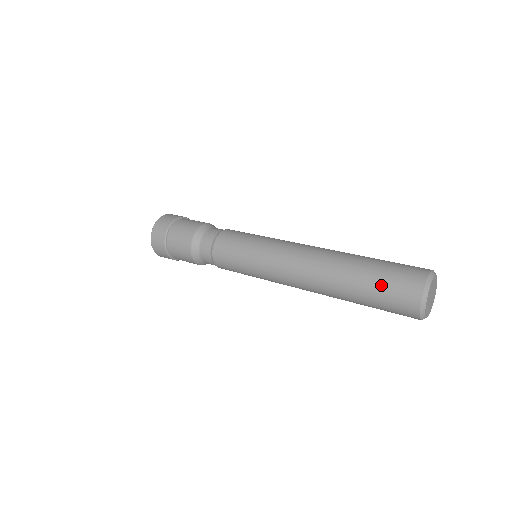
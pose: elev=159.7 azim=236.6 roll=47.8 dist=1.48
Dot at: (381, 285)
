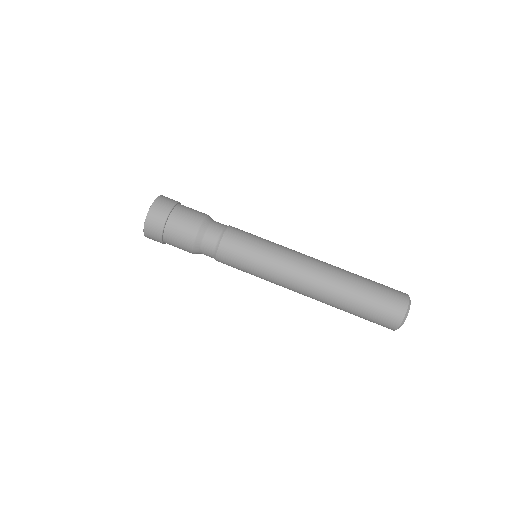
Dot at: occluded
